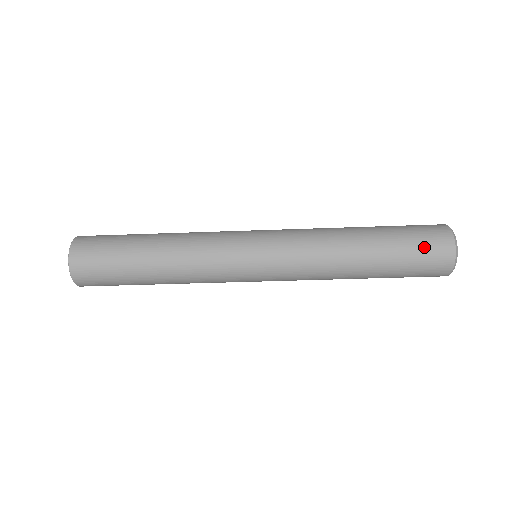
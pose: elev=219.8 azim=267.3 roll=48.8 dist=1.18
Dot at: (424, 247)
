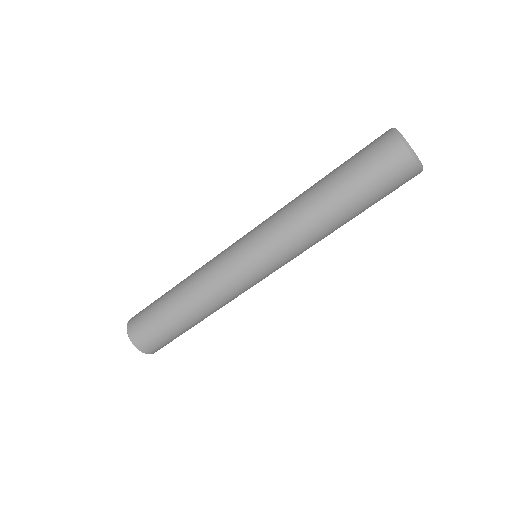
Dot at: (379, 167)
